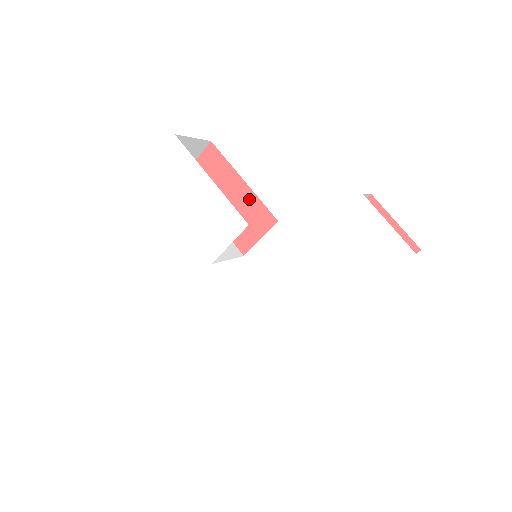
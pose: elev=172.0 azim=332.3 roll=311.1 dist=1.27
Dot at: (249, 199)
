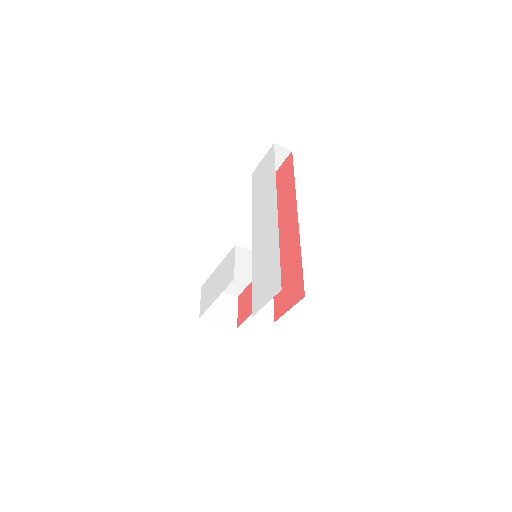
Dot at: occluded
